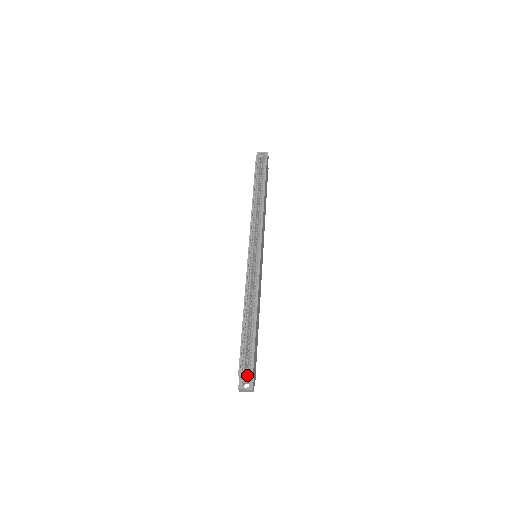
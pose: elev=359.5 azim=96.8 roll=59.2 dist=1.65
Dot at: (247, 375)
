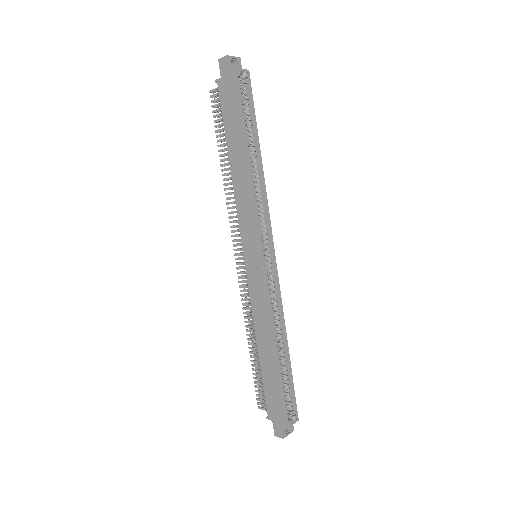
Dot at: occluded
